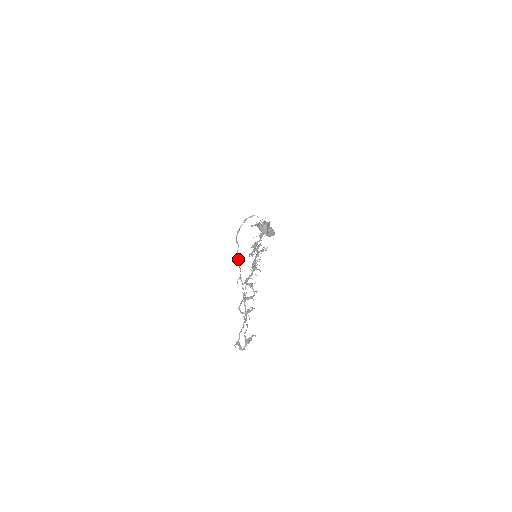
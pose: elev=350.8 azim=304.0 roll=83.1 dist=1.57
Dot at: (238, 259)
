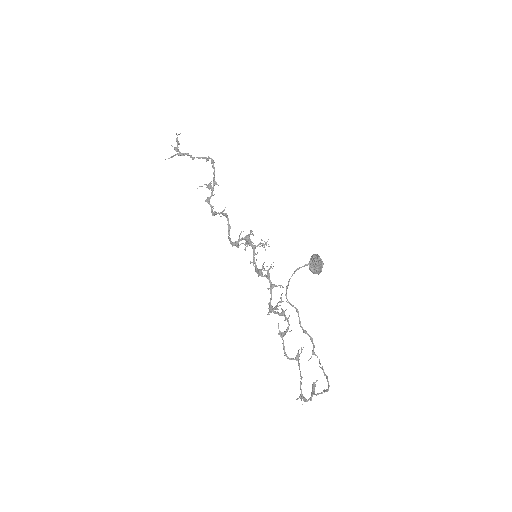
Dot at: (309, 335)
